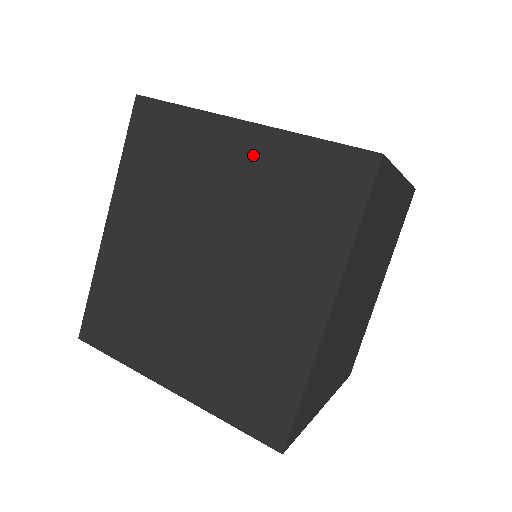
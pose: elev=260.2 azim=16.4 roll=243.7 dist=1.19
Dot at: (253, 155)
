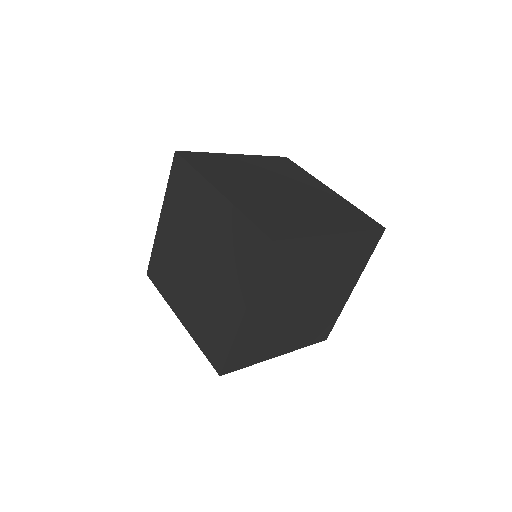
Dot at: (169, 217)
